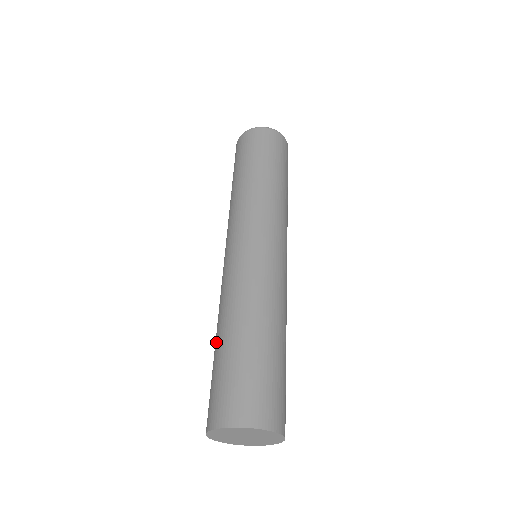
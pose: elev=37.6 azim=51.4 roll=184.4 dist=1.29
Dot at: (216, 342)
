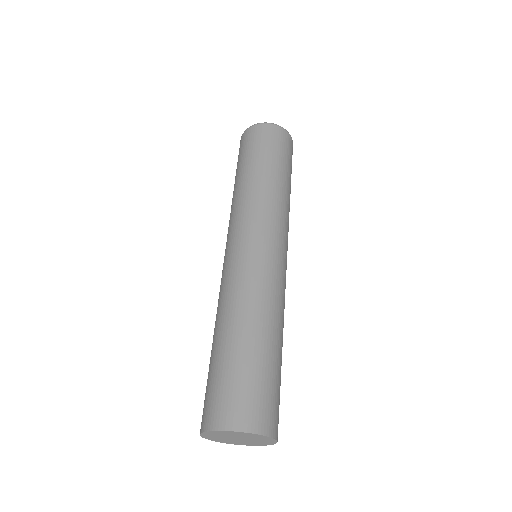
Dot at: occluded
